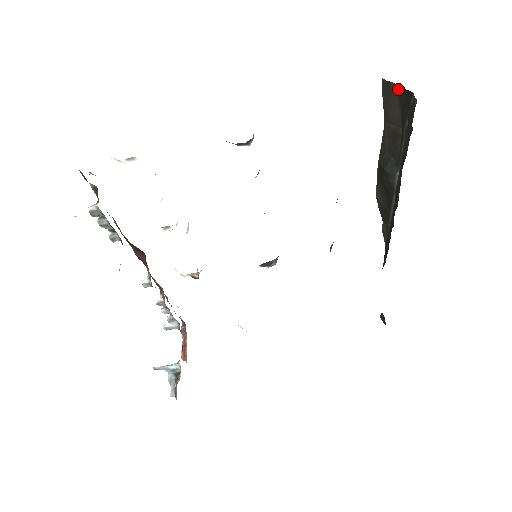
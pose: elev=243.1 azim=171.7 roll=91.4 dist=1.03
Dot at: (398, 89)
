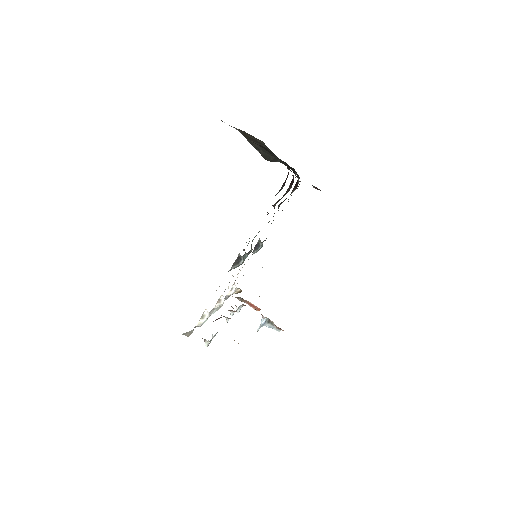
Dot at: occluded
